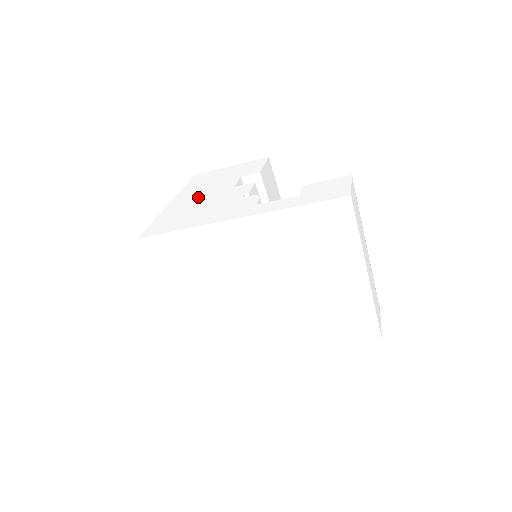
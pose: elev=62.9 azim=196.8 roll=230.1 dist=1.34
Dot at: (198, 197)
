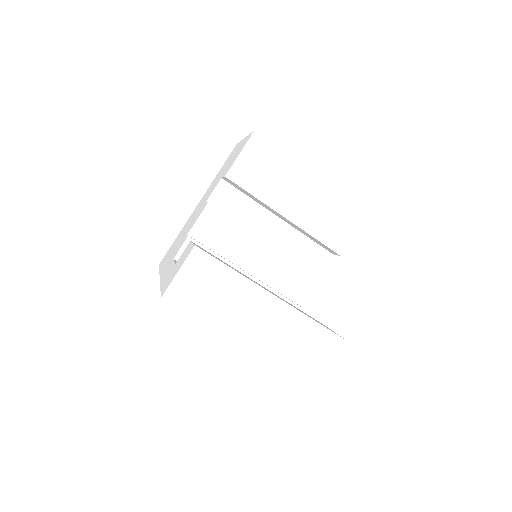
Dot at: (198, 208)
